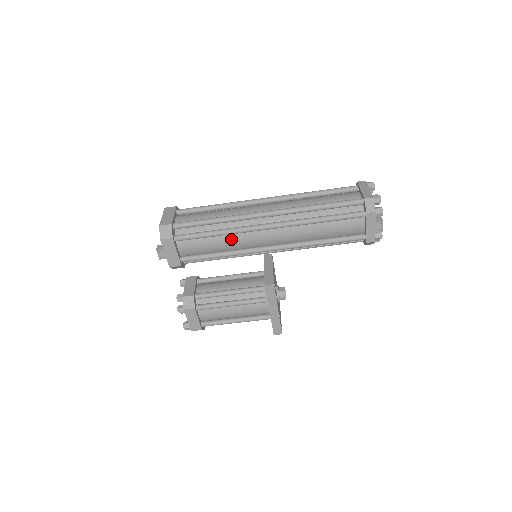
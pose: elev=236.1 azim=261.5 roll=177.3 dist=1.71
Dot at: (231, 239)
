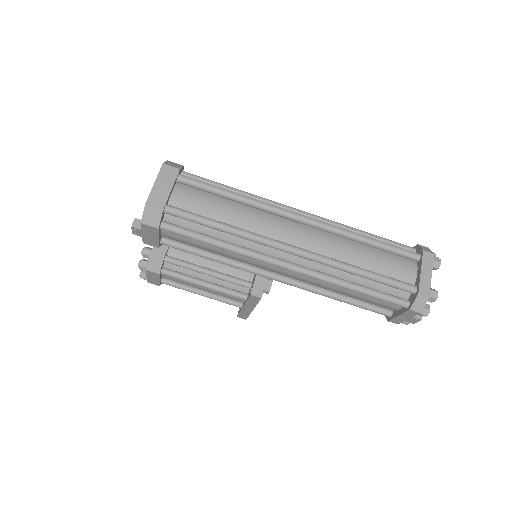
Dot at: (234, 254)
